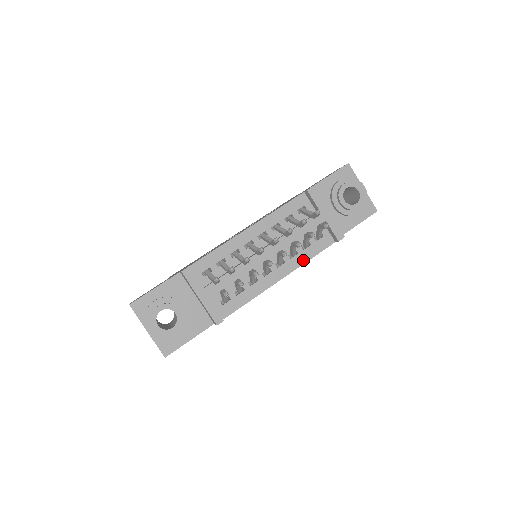
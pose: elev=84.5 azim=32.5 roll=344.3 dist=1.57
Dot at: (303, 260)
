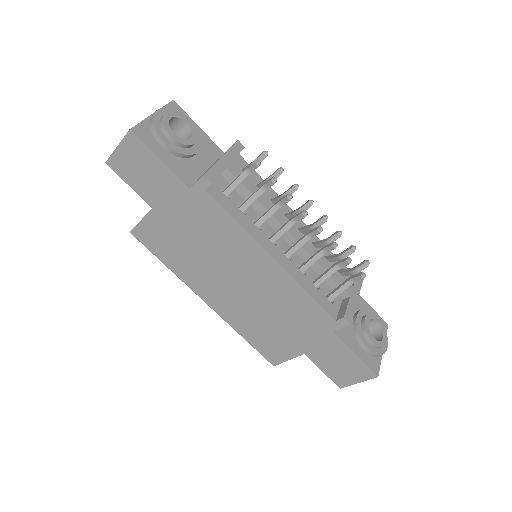
Dot at: (302, 283)
